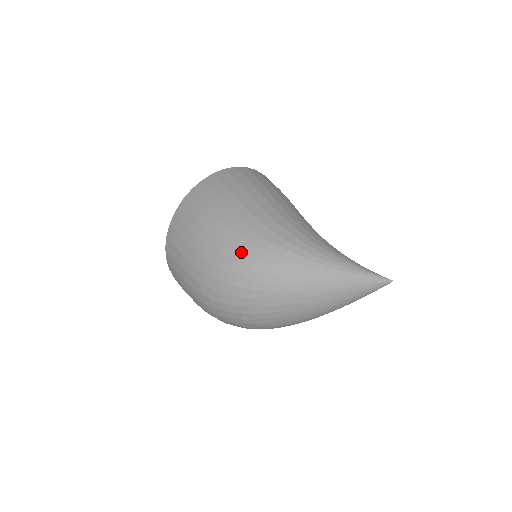
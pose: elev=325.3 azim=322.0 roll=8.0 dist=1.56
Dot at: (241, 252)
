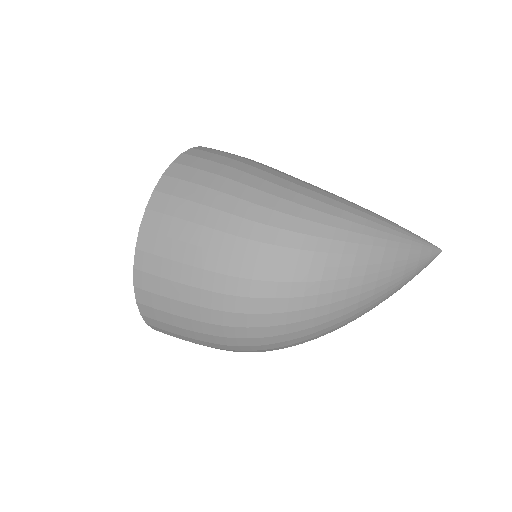
Dot at: (299, 218)
